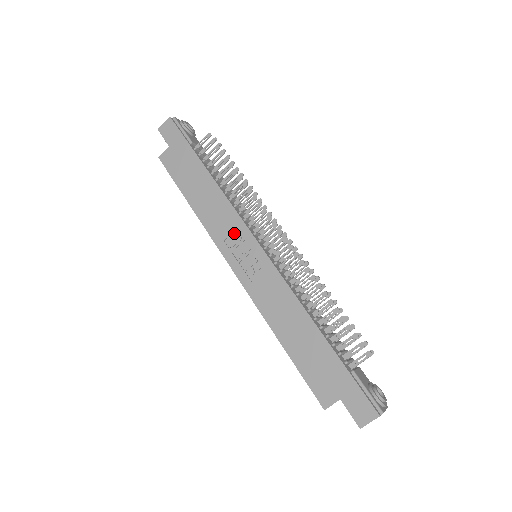
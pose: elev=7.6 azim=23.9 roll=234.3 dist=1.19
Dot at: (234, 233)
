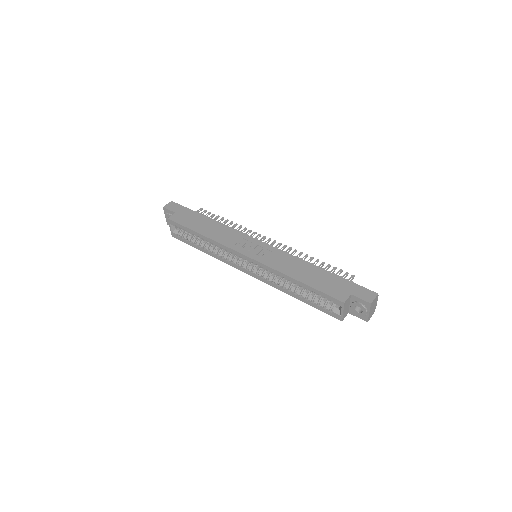
Dot at: (241, 240)
